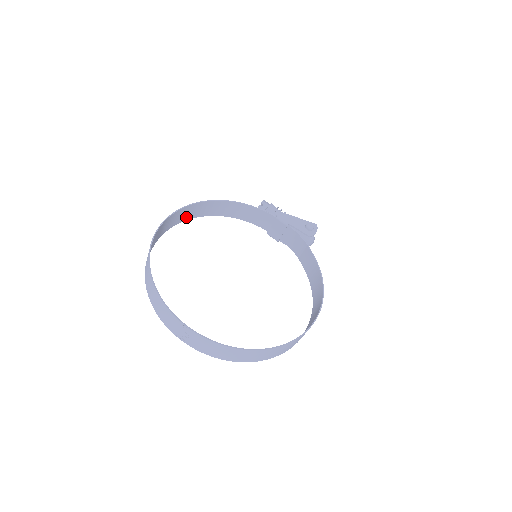
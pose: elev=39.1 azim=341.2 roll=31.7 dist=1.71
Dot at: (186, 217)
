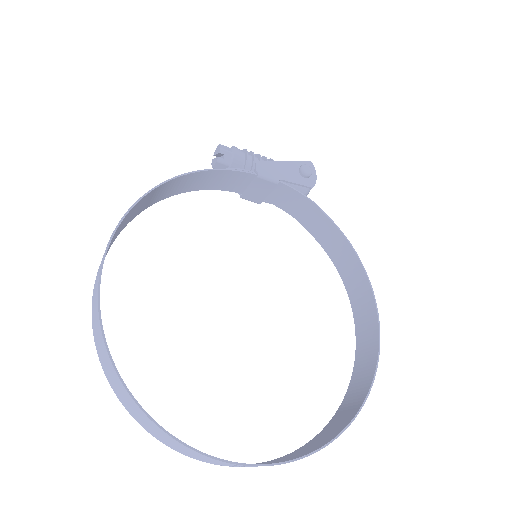
Dot at: (117, 234)
